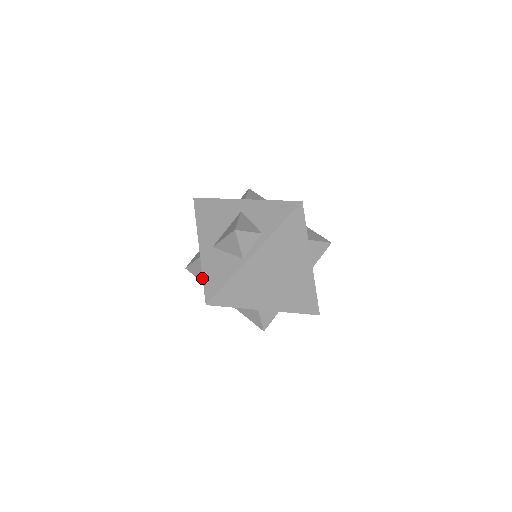
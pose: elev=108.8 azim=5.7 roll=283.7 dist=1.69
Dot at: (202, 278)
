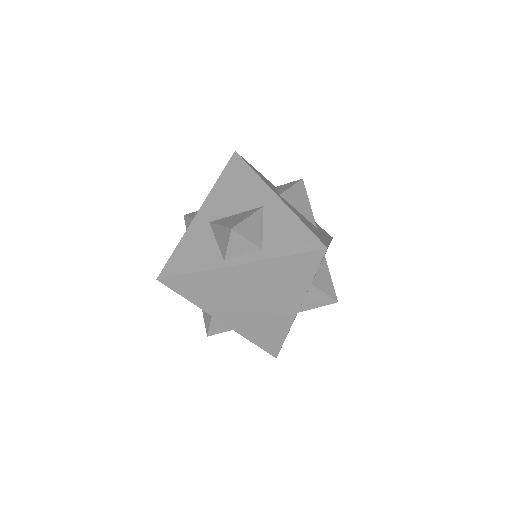
Dot at: occluded
